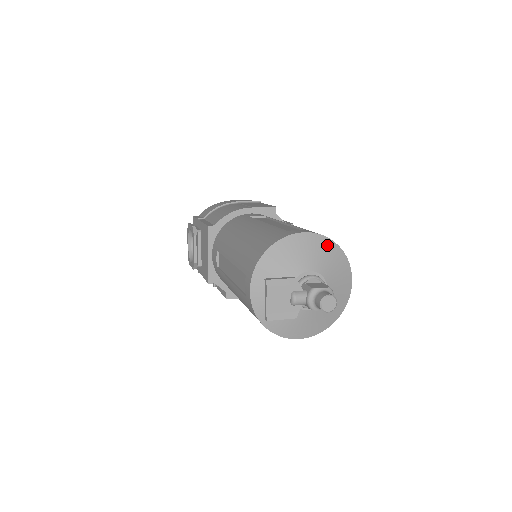
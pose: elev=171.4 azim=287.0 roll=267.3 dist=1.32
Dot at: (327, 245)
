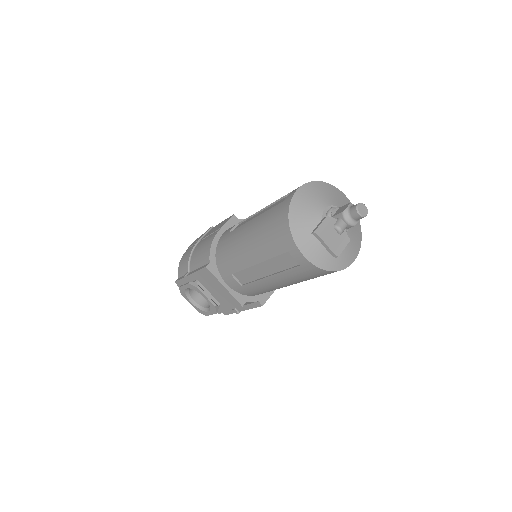
Dot at: (316, 186)
